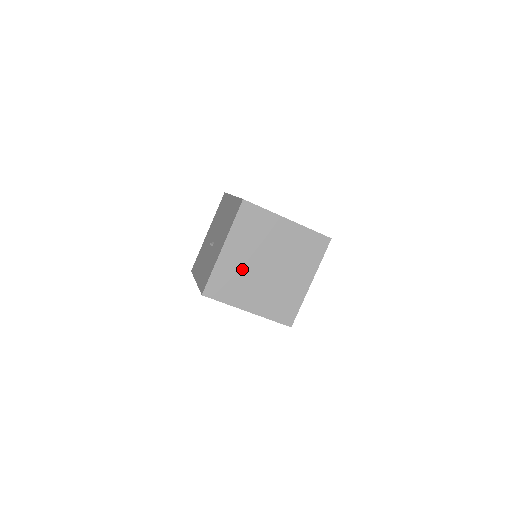
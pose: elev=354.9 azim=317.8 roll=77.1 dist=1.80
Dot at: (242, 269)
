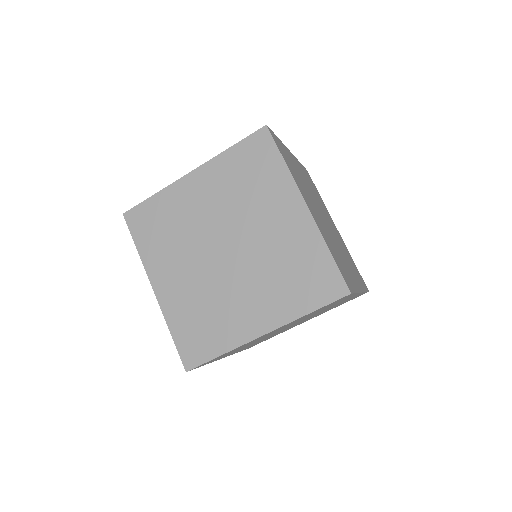
Dot at: (304, 183)
